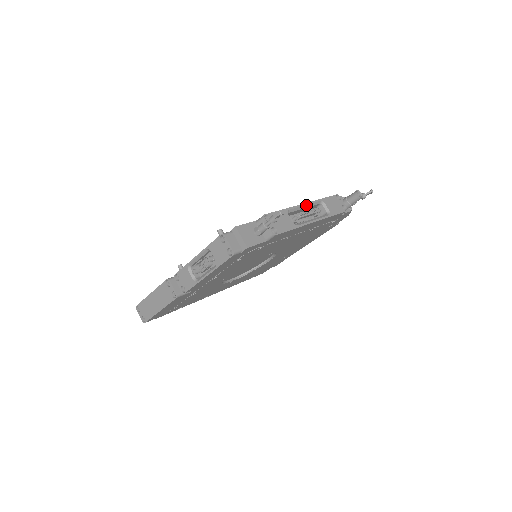
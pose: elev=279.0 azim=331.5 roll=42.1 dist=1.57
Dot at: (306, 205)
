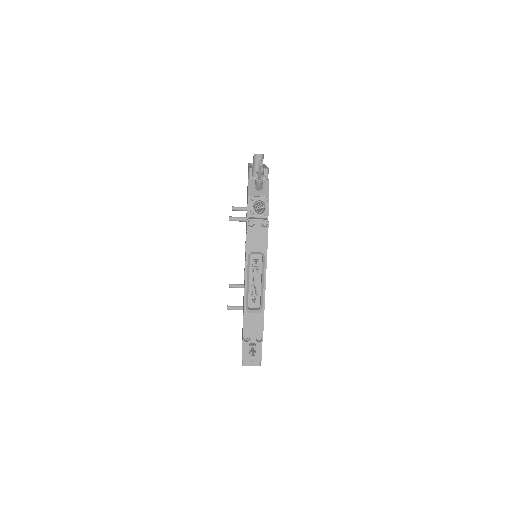
Dot at: (247, 281)
